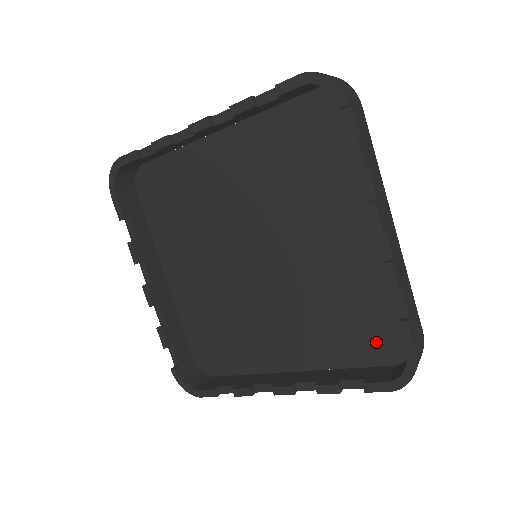
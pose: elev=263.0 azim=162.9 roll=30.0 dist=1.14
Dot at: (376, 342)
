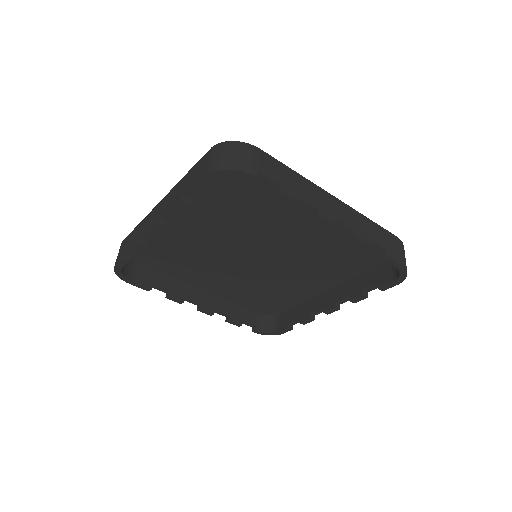
Dot at: (370, 256)
